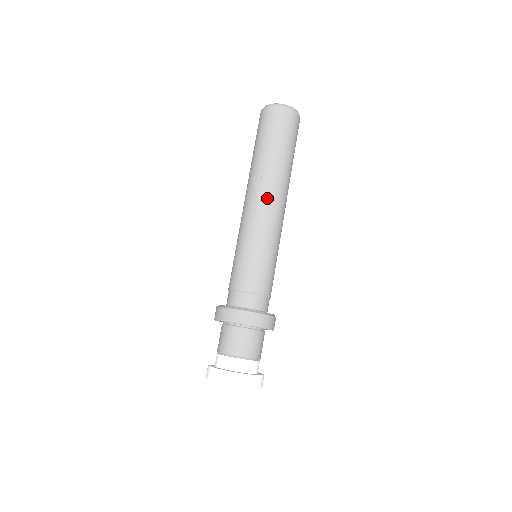
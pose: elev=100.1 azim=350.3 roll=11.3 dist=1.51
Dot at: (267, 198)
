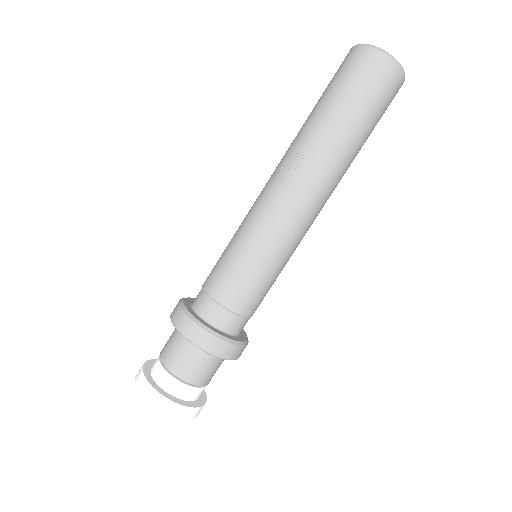
Dot at: (295, 187)
